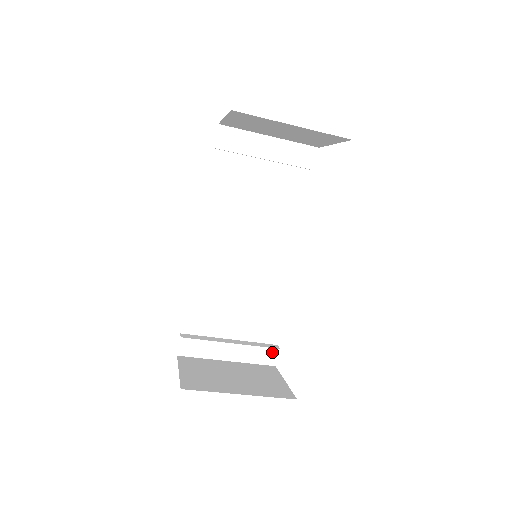
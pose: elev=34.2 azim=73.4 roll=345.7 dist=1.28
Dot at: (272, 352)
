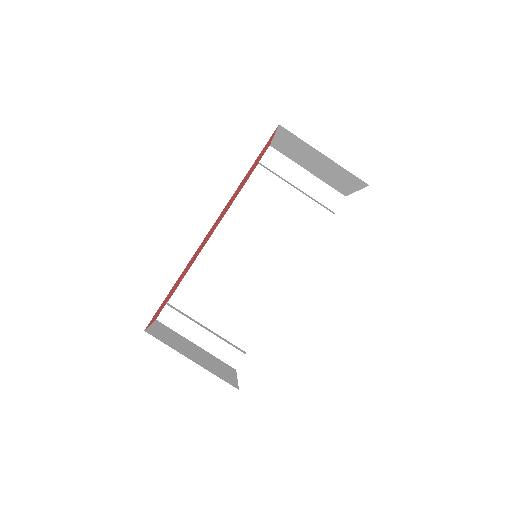
Dot at: (238, 354)
